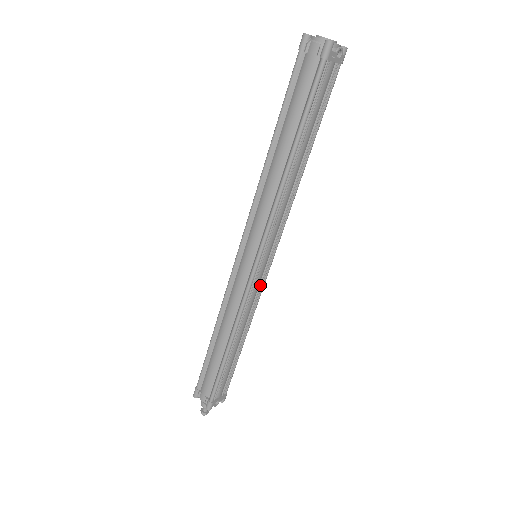
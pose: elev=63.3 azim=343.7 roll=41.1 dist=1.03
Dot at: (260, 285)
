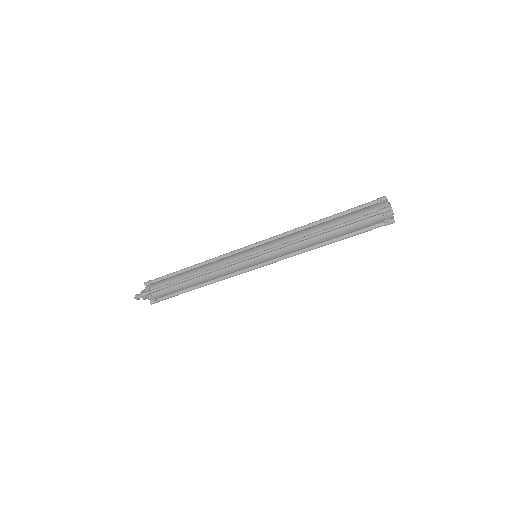
Dot at: occluded
